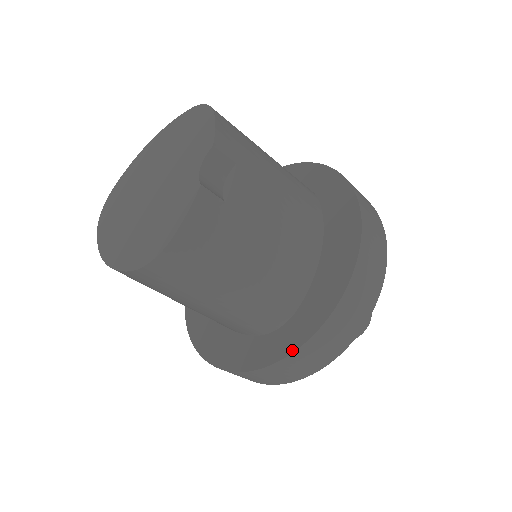
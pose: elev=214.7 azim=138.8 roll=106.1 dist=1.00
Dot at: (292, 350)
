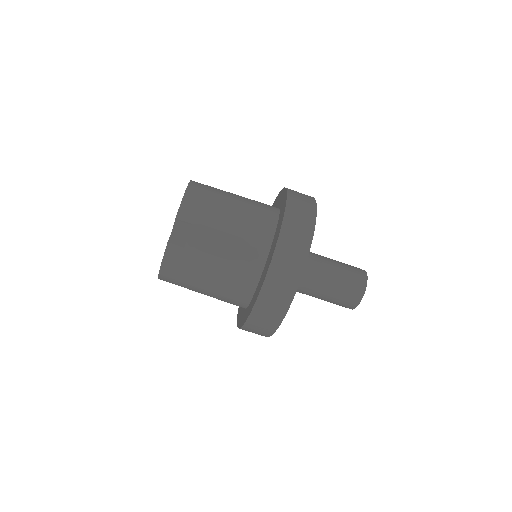
Dot at: (244, 323)
